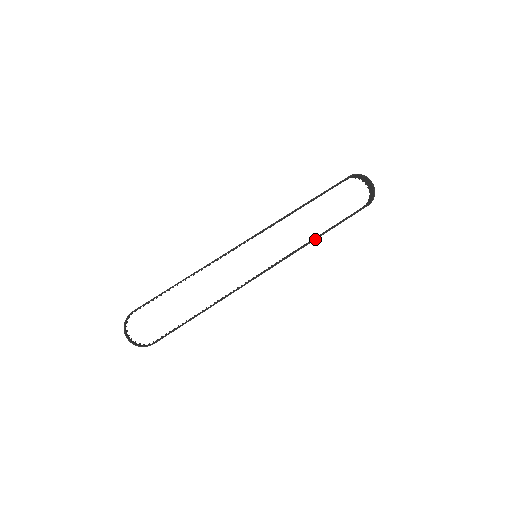
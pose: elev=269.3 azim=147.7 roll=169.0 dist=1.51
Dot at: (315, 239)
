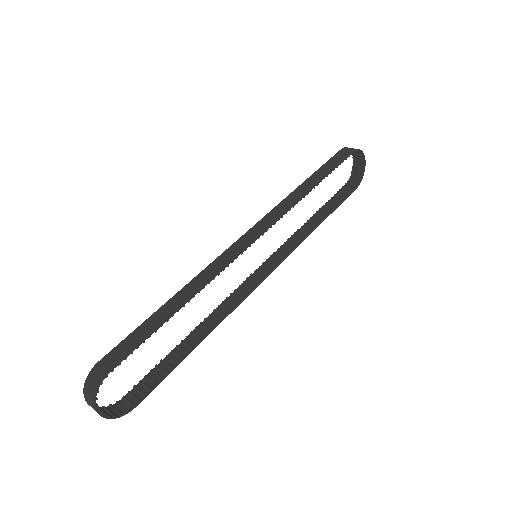
Dot at: occluded
